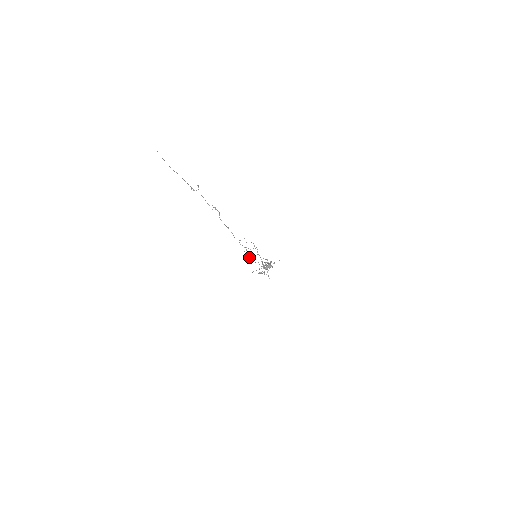
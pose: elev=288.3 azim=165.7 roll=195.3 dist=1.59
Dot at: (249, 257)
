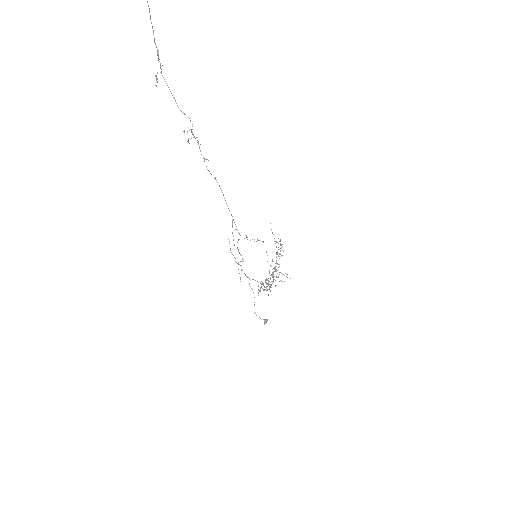
Dot at: (257, 240)
